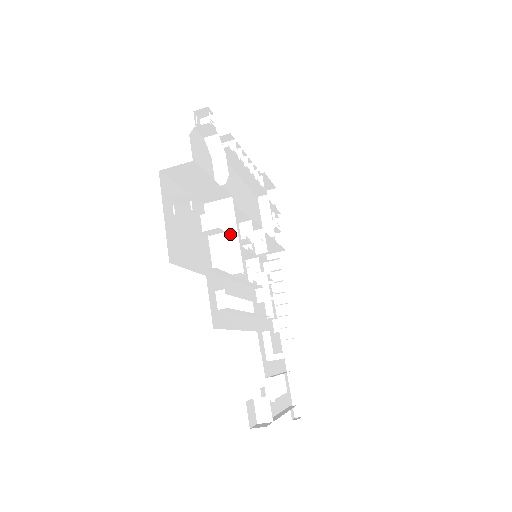
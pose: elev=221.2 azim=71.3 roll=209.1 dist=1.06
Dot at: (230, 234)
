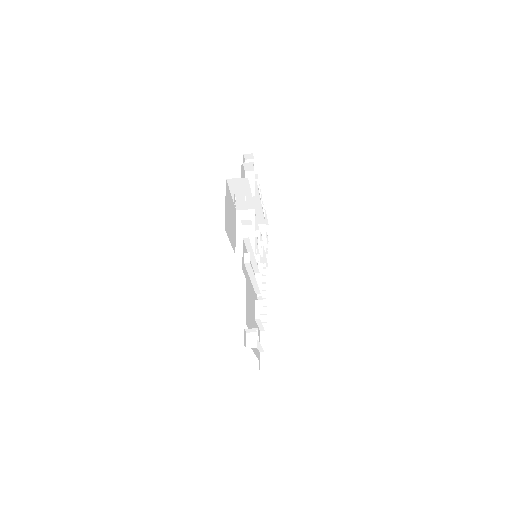
Dot at: (250, 230)
